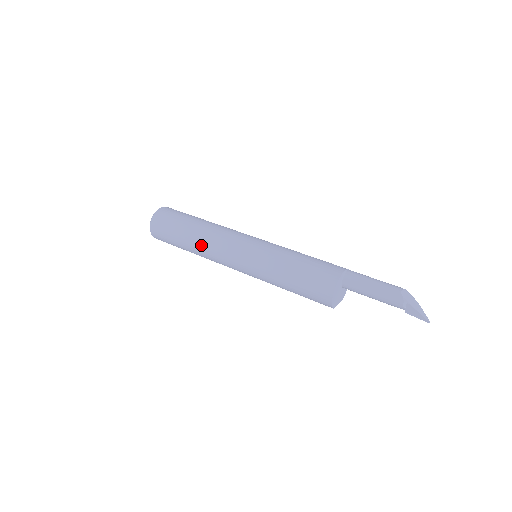
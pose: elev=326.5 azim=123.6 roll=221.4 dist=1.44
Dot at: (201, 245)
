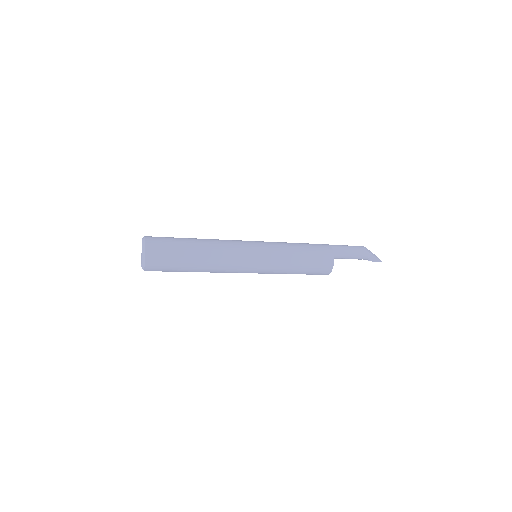
Dot at: (213, 262)
